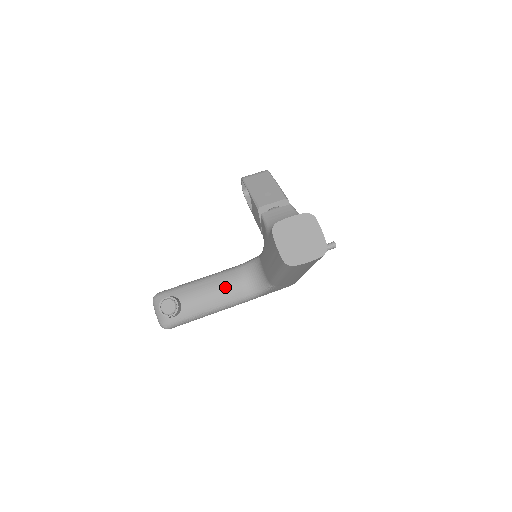
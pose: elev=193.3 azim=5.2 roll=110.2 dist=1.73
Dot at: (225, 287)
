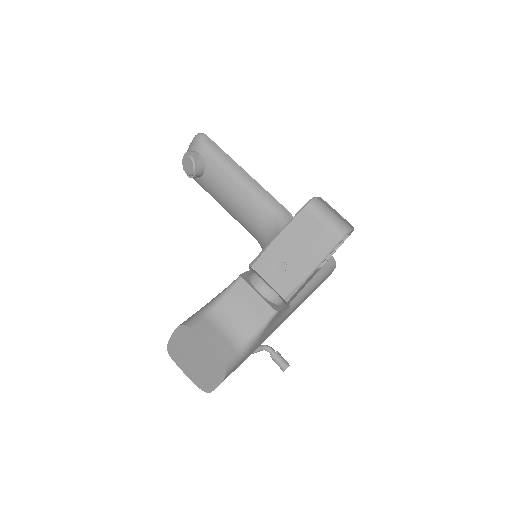
Dot at: (245, 214)
